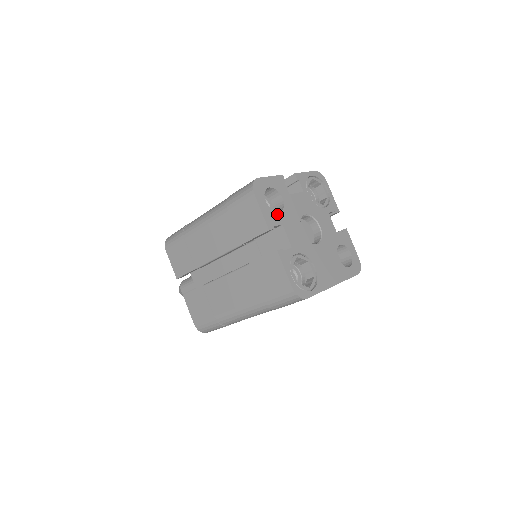
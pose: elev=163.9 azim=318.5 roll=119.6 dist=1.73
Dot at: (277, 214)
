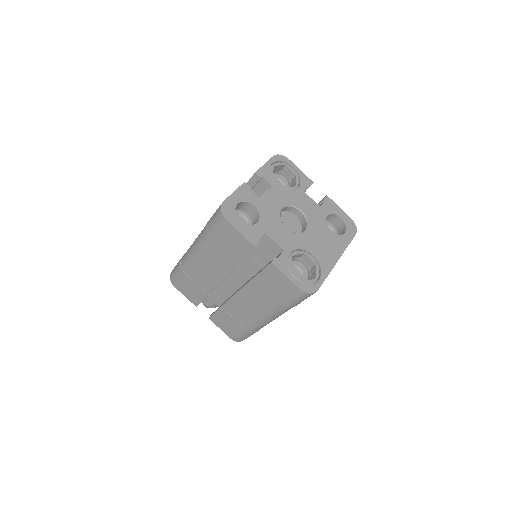
Dot at: (256, 226)
